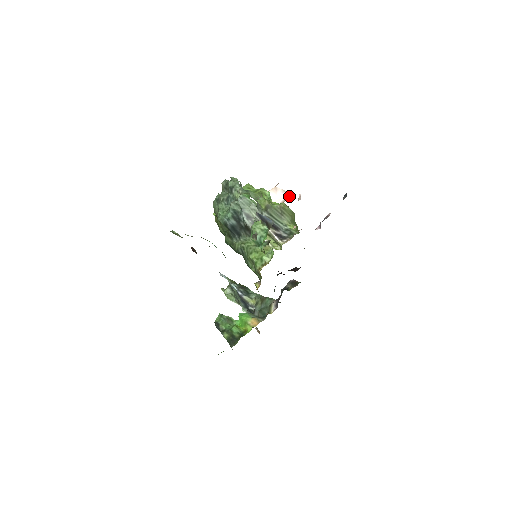
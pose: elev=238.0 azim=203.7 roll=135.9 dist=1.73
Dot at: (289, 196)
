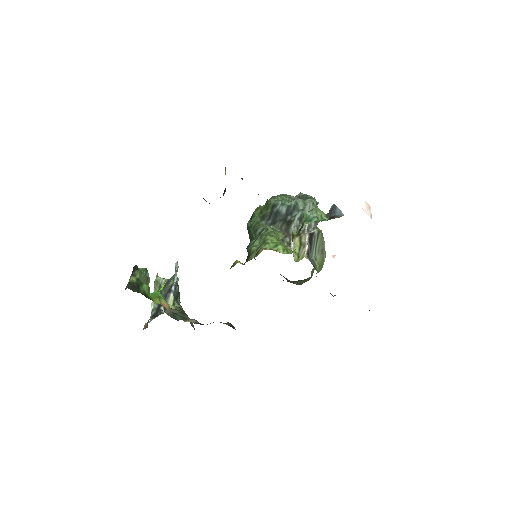
Dot at: occluded
